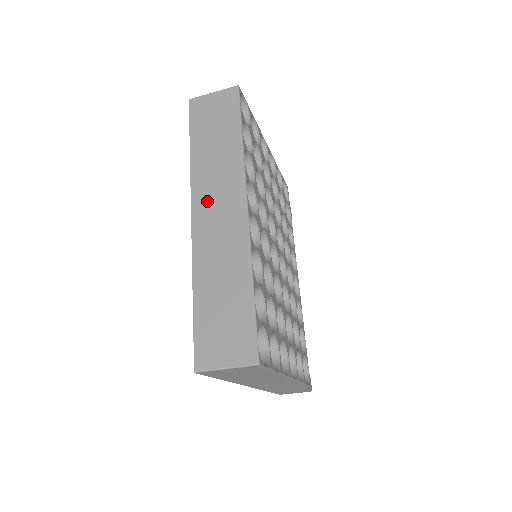
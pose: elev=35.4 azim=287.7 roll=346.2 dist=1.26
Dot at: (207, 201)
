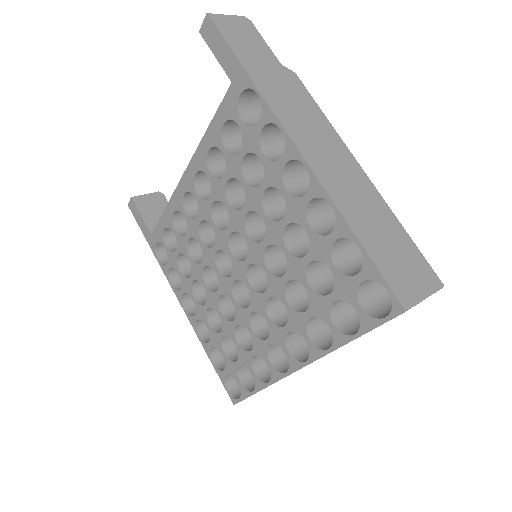
Dot at: occluded
